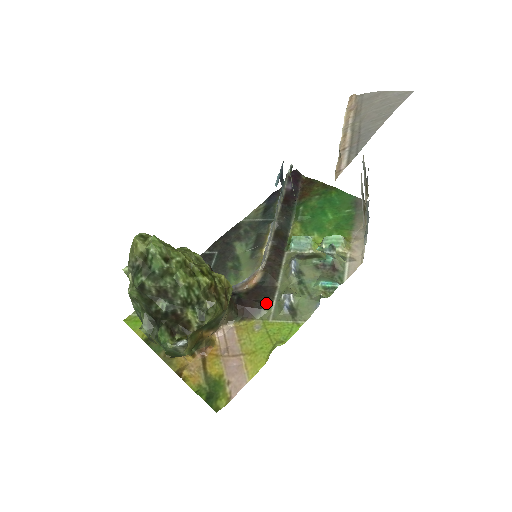
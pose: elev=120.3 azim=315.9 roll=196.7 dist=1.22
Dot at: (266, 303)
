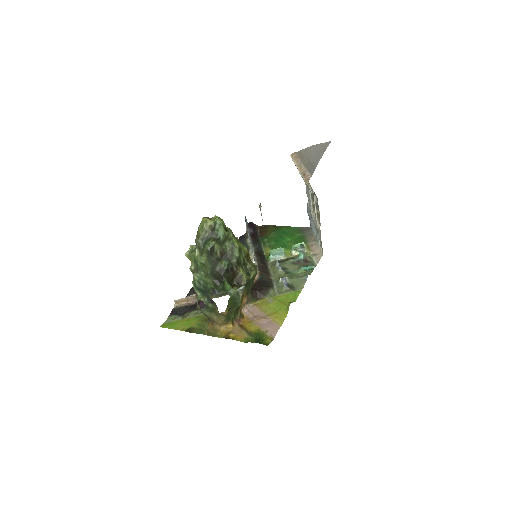
Dot at: (270, 287)
